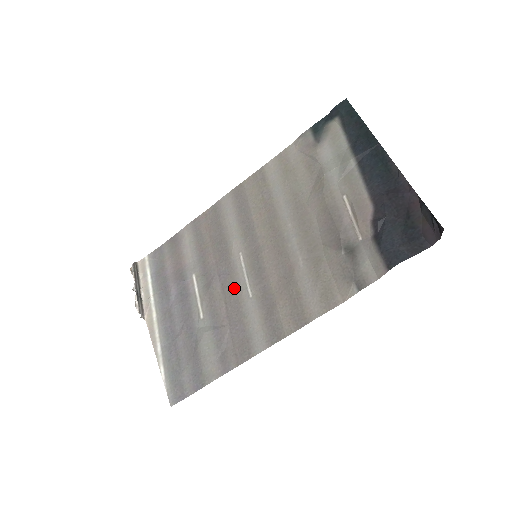
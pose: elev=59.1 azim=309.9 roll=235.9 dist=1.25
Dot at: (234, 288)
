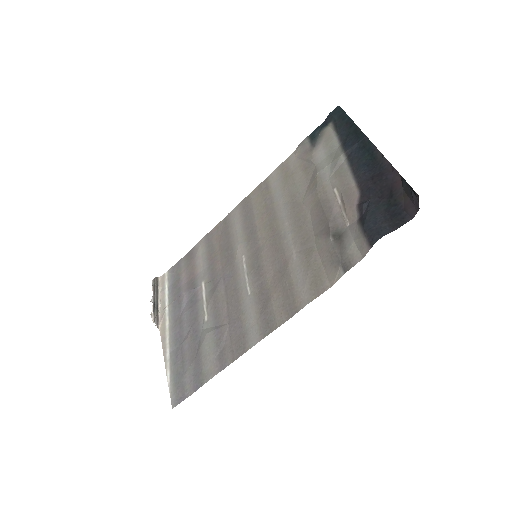
Dot at: (235, 288)
